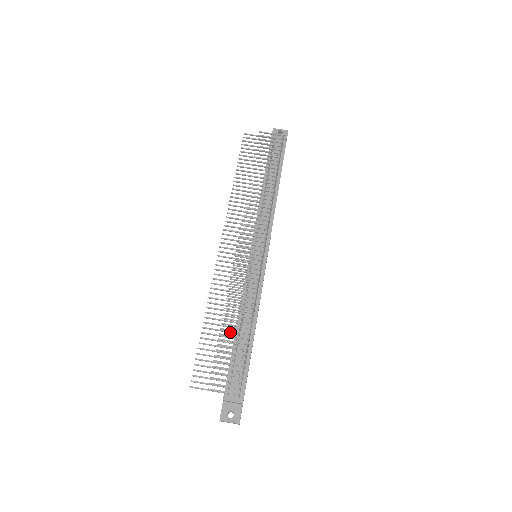
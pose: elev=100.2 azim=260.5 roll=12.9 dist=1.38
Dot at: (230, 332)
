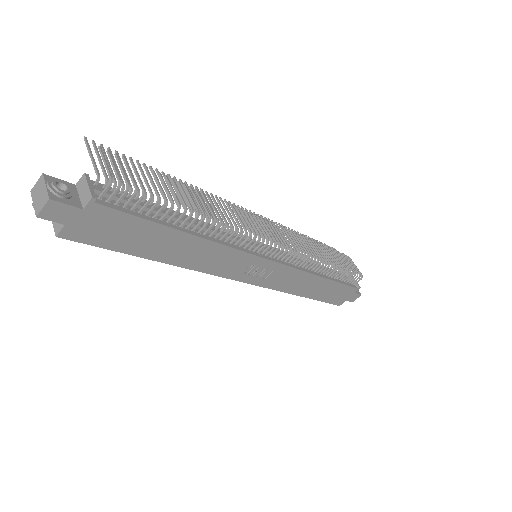
Dot at: occluded
